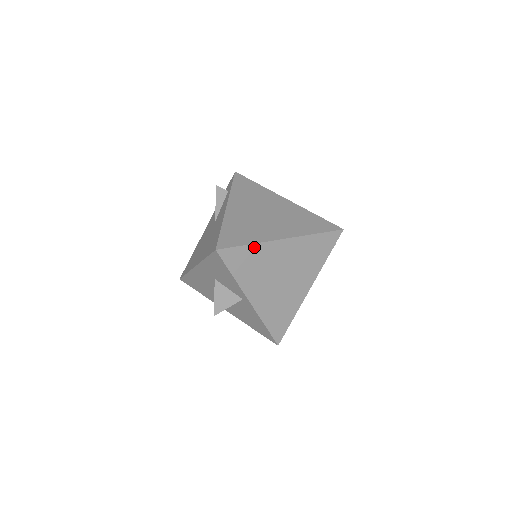
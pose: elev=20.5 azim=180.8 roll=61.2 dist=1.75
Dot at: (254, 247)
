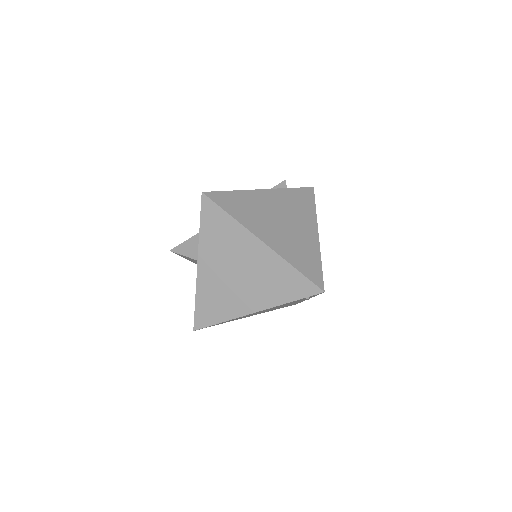
Dot at: (233, 222)
